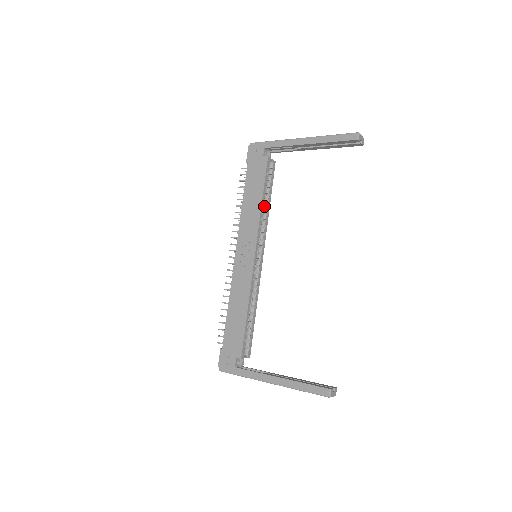
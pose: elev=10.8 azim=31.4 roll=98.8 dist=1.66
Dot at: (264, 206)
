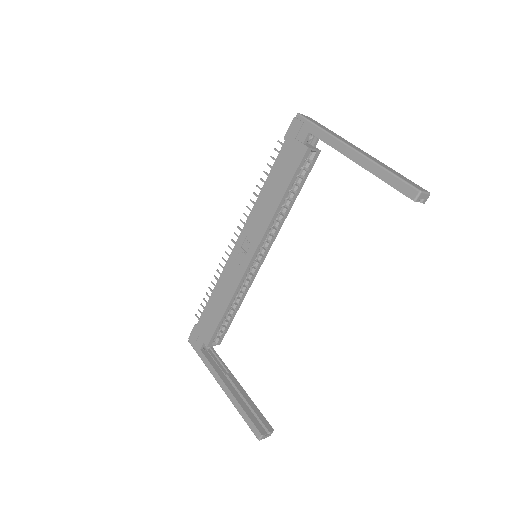
Dot at: (285, 203)
